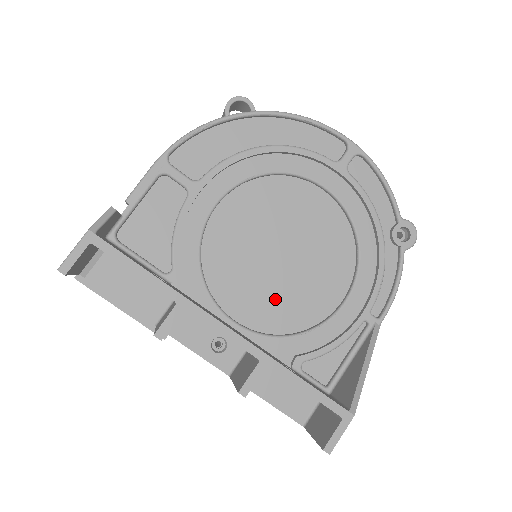
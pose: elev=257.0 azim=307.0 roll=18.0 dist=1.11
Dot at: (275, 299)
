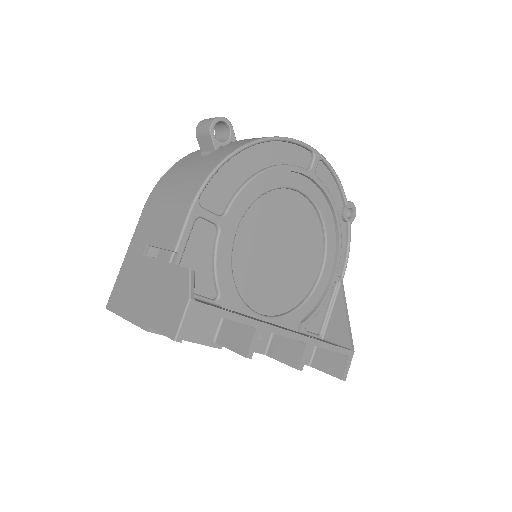
Dot at: (282, 288)
